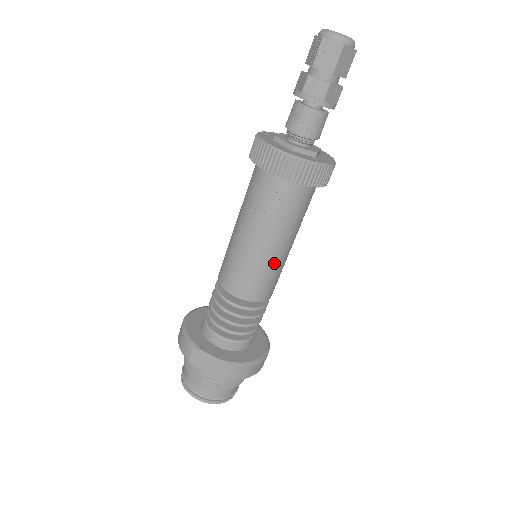
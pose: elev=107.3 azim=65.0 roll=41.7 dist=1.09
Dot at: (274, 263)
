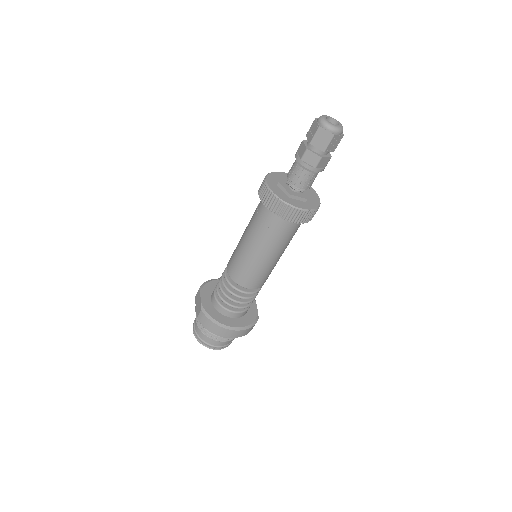
Dot at: (248, 259)
